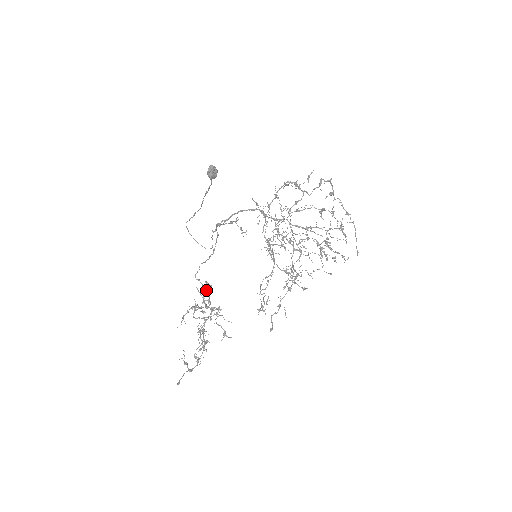
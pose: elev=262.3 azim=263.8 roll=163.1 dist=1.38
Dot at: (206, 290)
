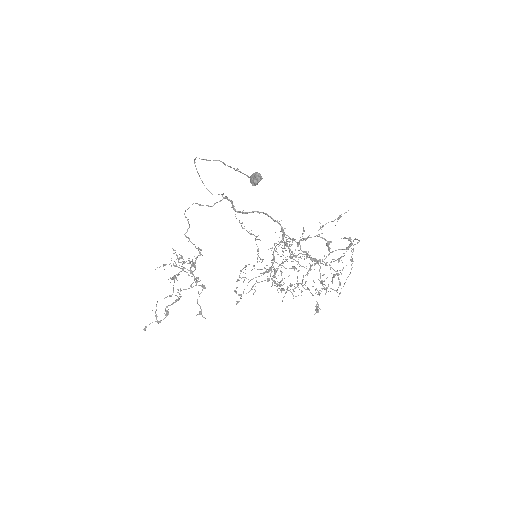
Dot at: occluded
